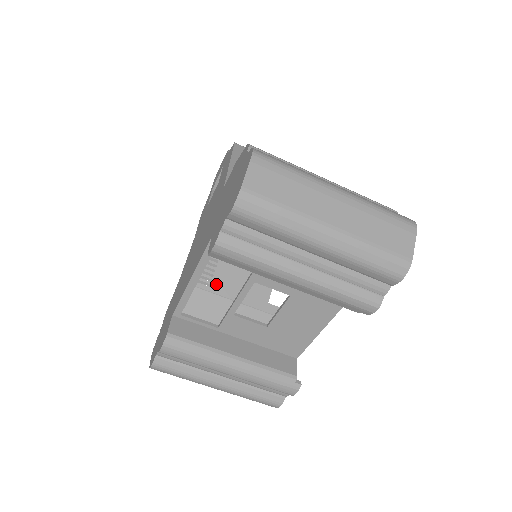
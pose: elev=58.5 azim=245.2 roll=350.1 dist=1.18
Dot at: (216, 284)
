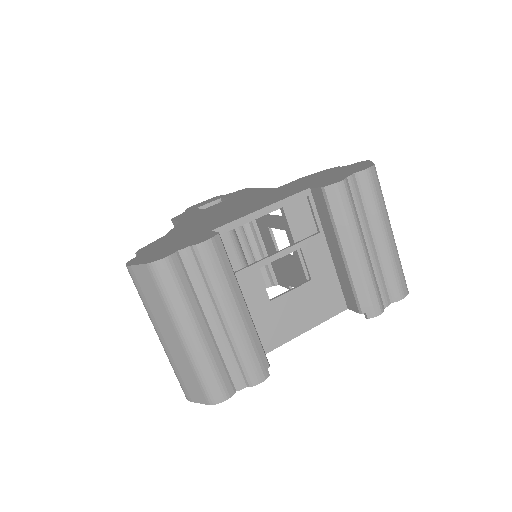
Dot at: occluded
